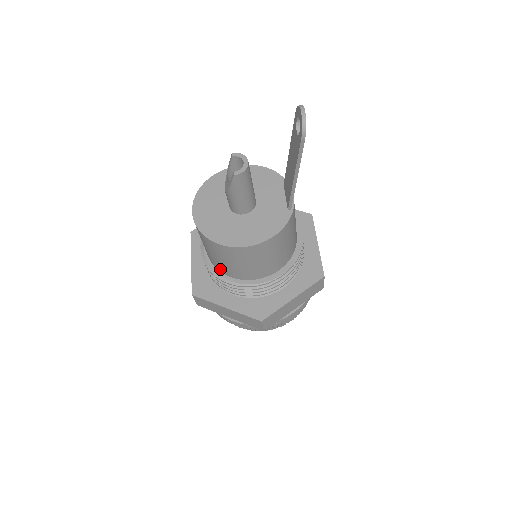
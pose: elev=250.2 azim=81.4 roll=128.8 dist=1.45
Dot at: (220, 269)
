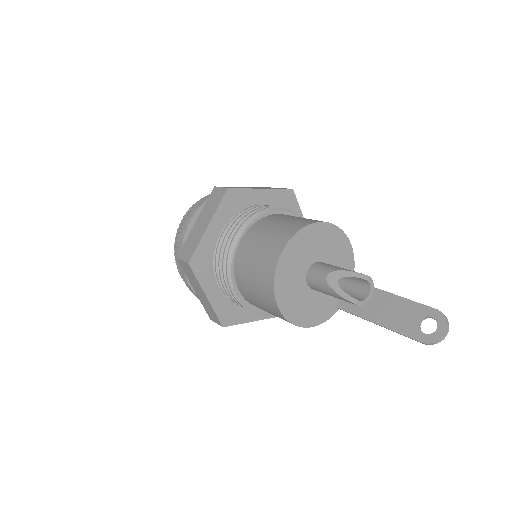
Dot at: (239, 281)
